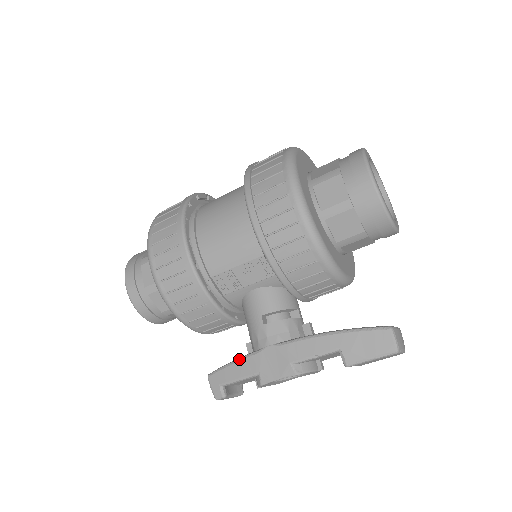
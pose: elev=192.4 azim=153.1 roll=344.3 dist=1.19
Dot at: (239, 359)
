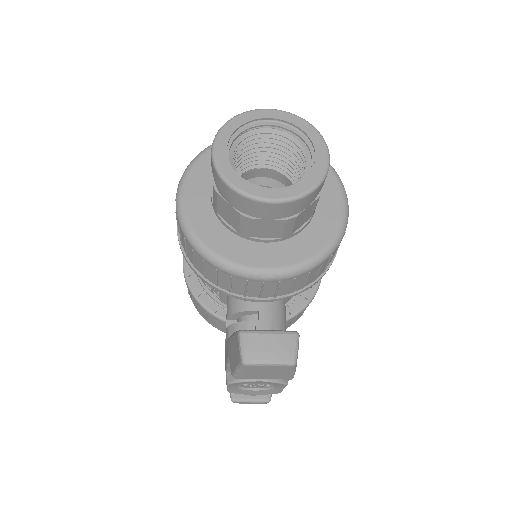
Dot at: occluded
